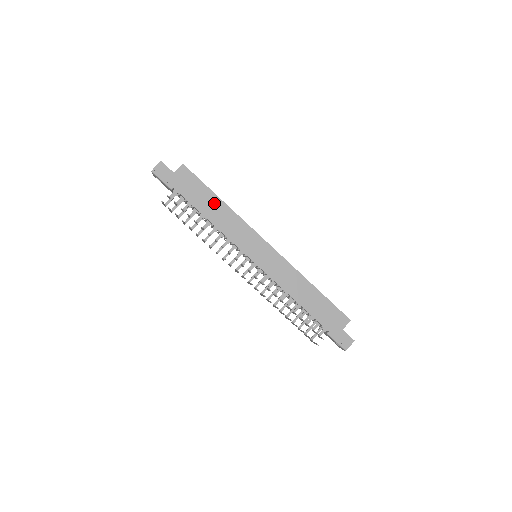
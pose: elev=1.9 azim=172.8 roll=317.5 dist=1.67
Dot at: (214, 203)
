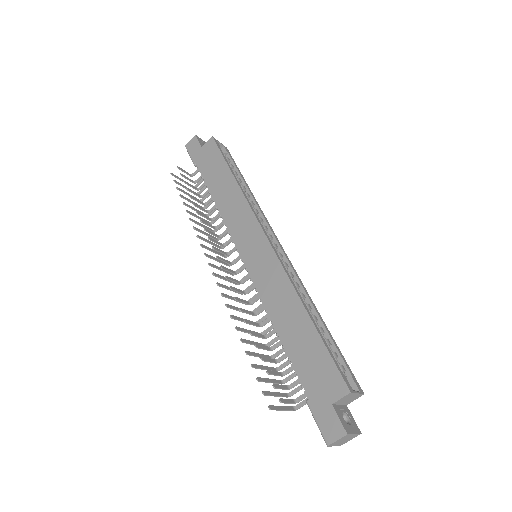
Dot at: (226, 181)
